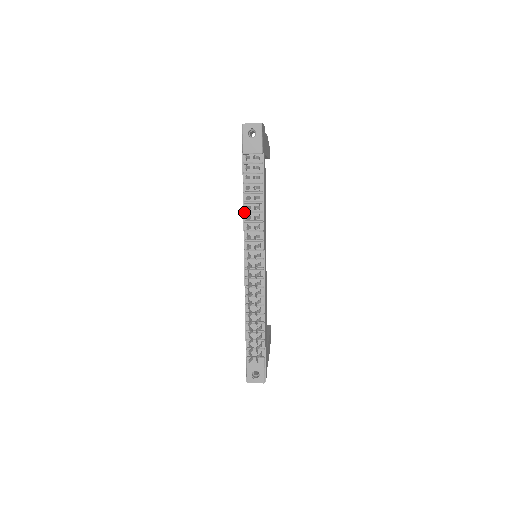
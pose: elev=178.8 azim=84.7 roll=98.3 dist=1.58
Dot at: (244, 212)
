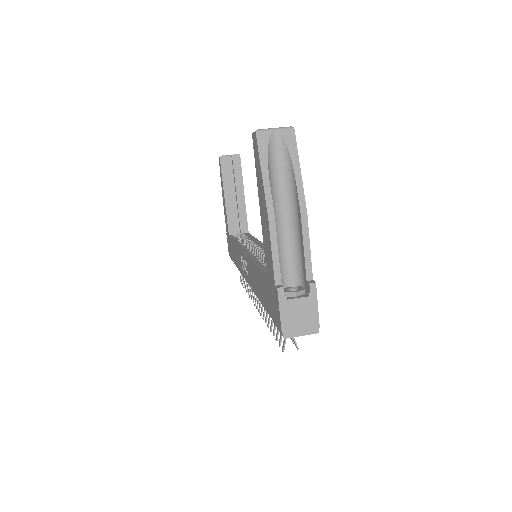
Dot at: occluded
